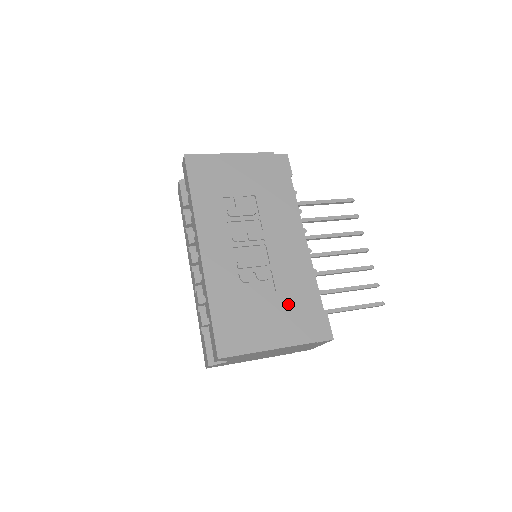
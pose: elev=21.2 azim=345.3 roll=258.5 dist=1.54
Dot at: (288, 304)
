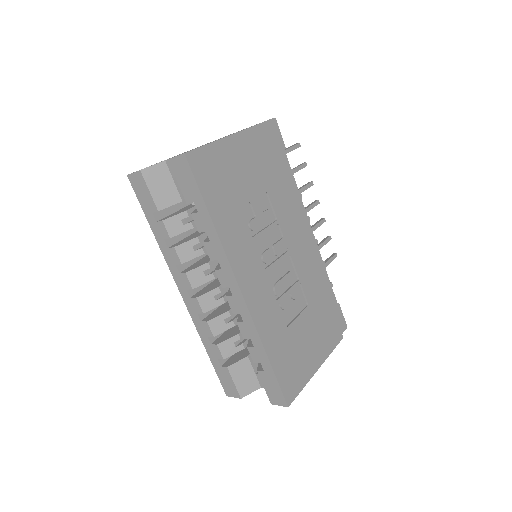
Dot at: (319, 313)
